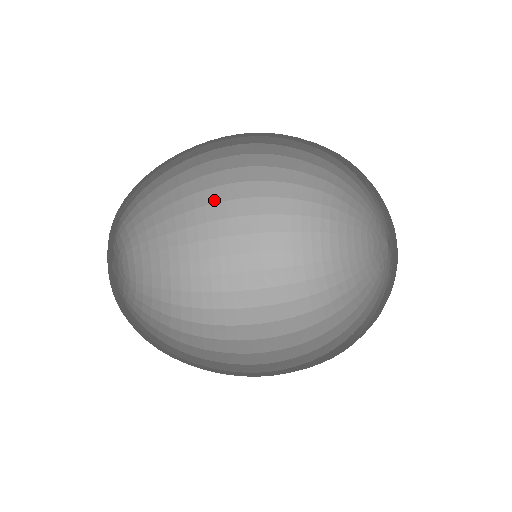
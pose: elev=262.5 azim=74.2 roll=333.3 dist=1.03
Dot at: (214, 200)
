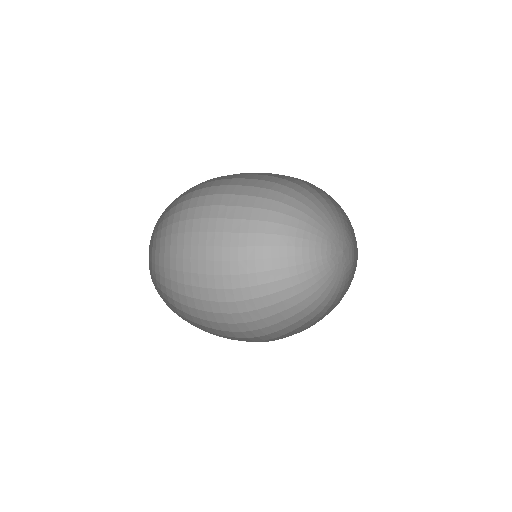
Dot at: occluded
